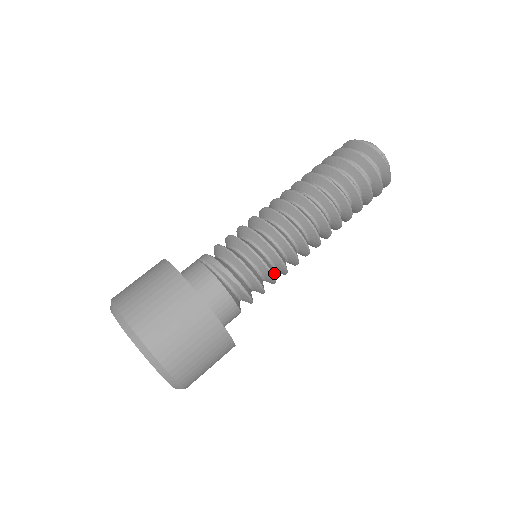
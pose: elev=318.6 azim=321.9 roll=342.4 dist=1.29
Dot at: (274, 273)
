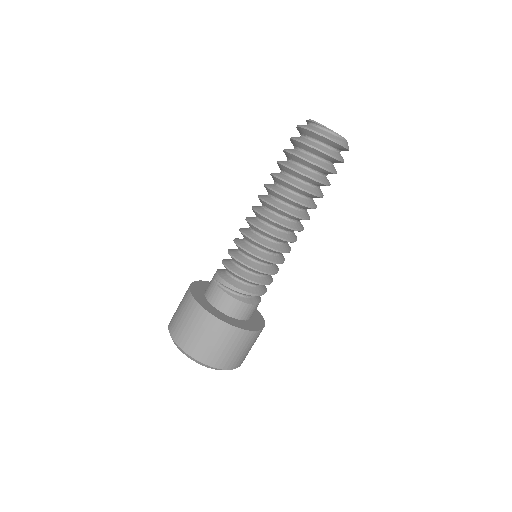
Dot at: (273, 268)
